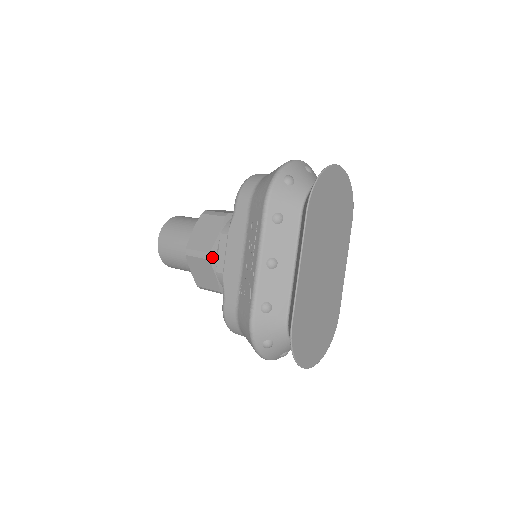
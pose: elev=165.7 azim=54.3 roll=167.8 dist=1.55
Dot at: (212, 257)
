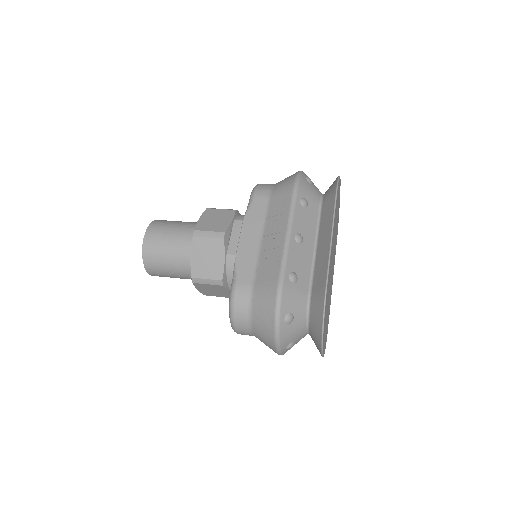
Dot at: (226, 238)
